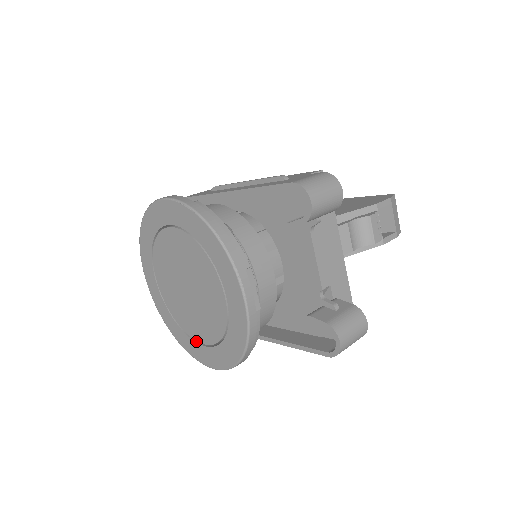
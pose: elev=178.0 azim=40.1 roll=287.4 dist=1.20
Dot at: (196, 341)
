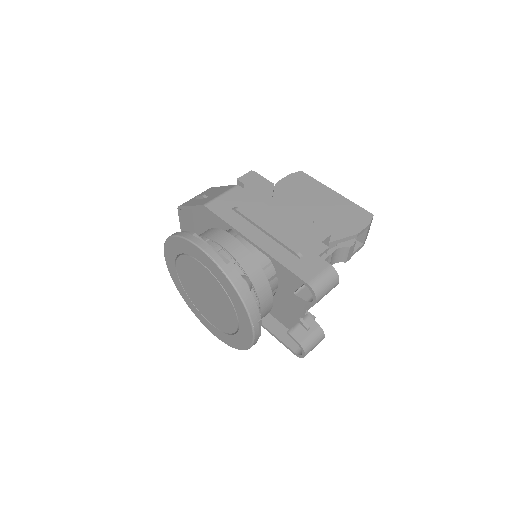
Dot at: (202, 314)
